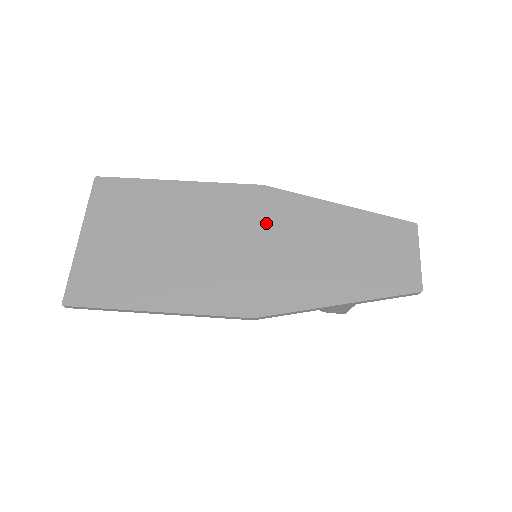
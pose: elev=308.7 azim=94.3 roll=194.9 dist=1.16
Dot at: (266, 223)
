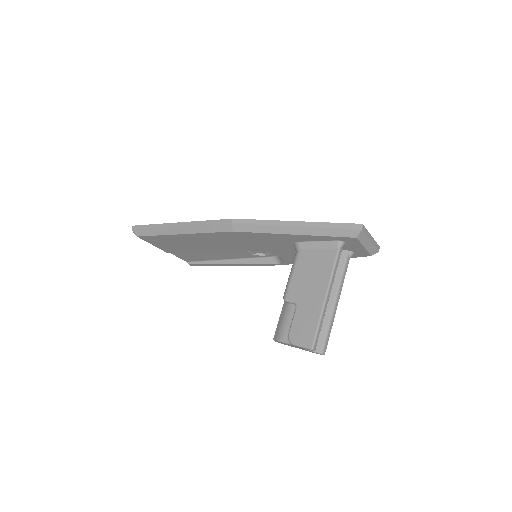
Dot at: occluded
